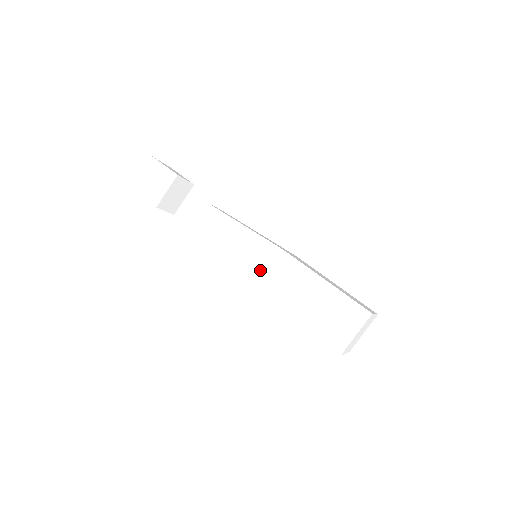
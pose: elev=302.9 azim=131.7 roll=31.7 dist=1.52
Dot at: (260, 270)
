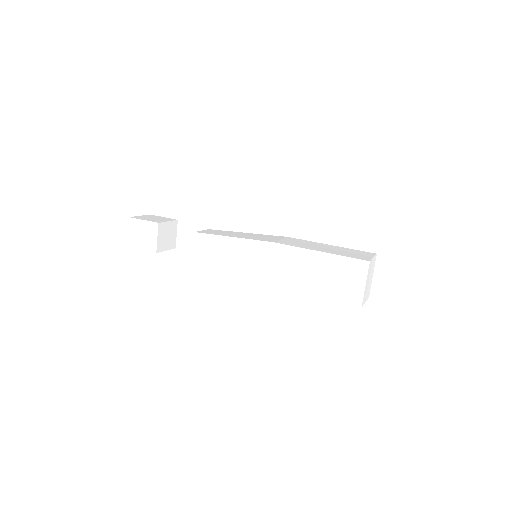
Dot at: (274, 239)
